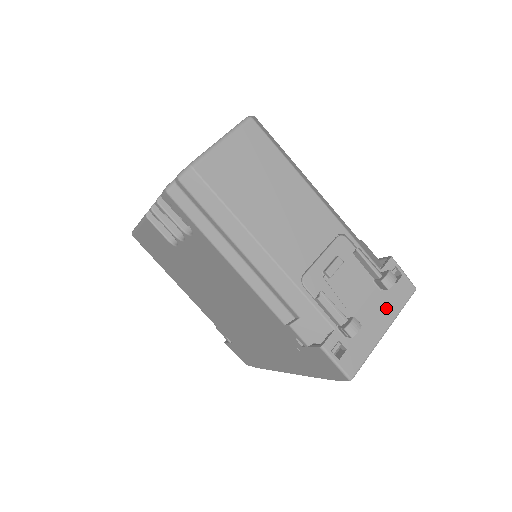
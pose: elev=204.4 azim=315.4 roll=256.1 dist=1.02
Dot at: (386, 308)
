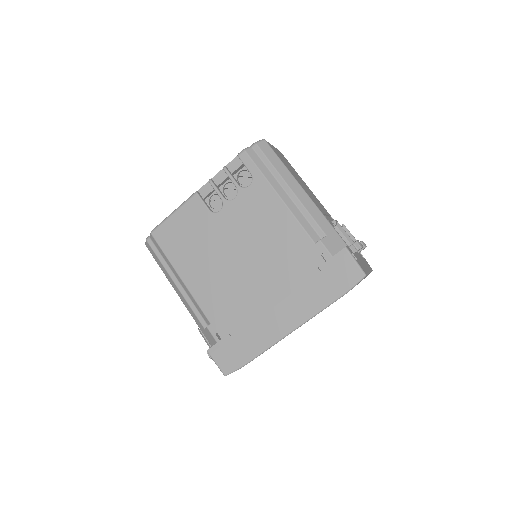
Dot at: (365, 263)
